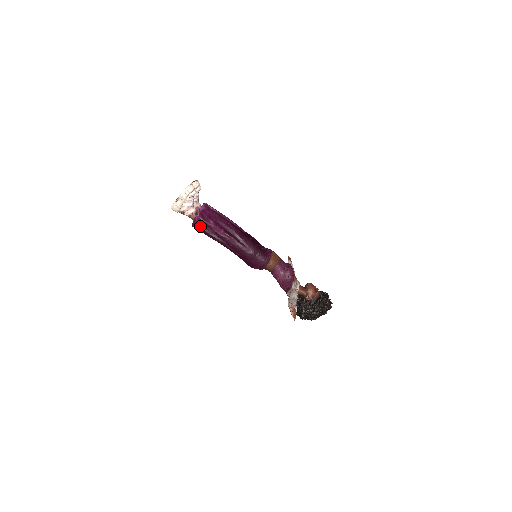
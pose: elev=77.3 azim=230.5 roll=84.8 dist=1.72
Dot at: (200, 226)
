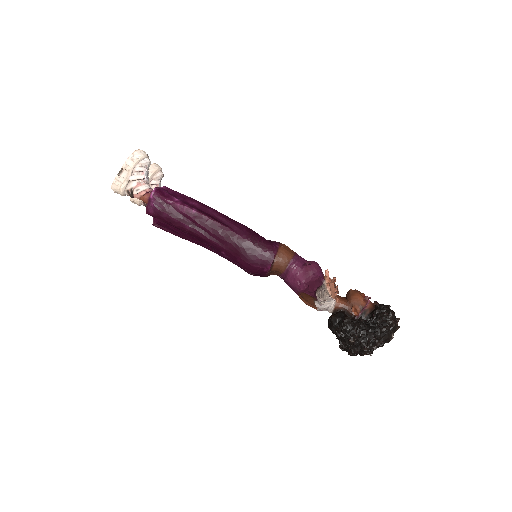
Dot at: (158, 208)
